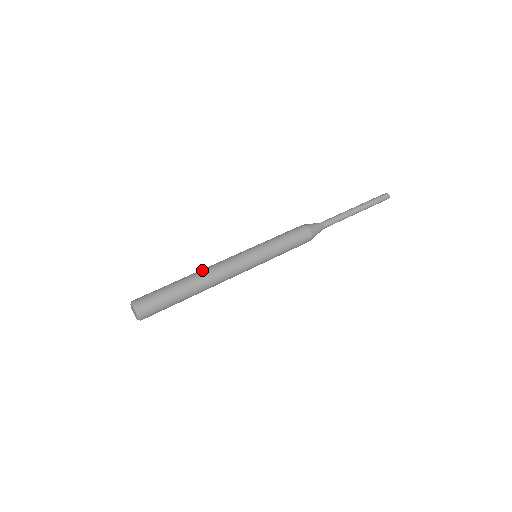
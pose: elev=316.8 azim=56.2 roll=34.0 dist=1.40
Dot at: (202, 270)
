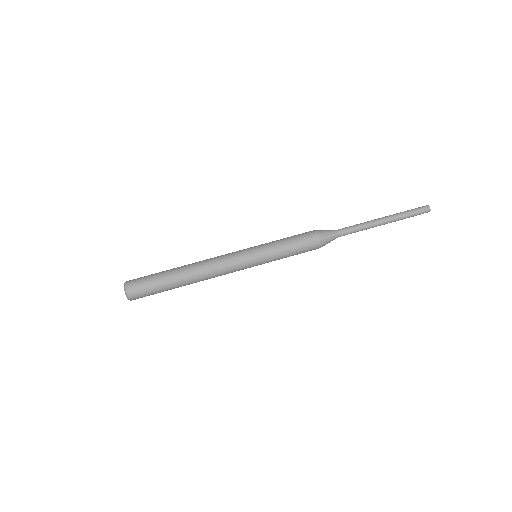
Dot at: (196, 264)
